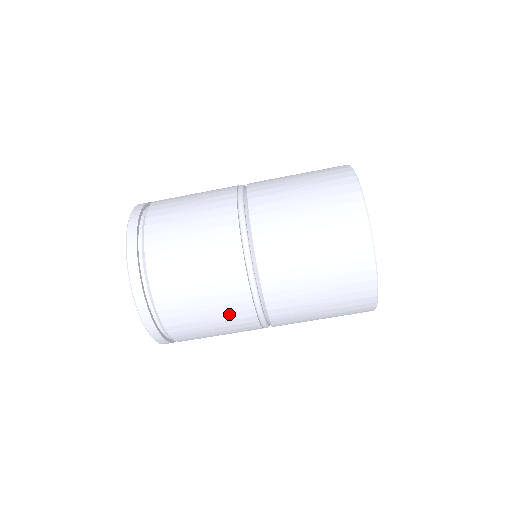
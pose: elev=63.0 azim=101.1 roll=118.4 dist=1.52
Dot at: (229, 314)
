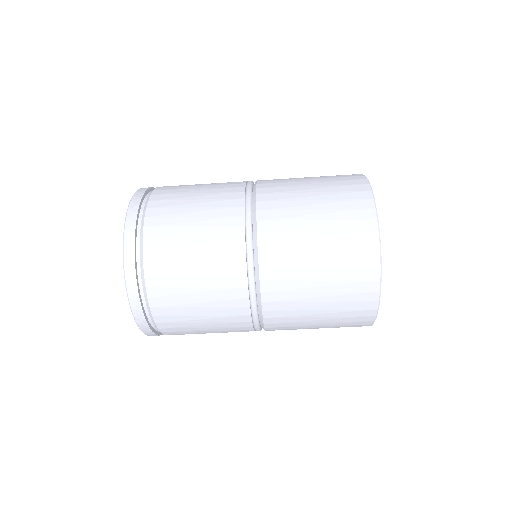
Dot at: (228, 331)
